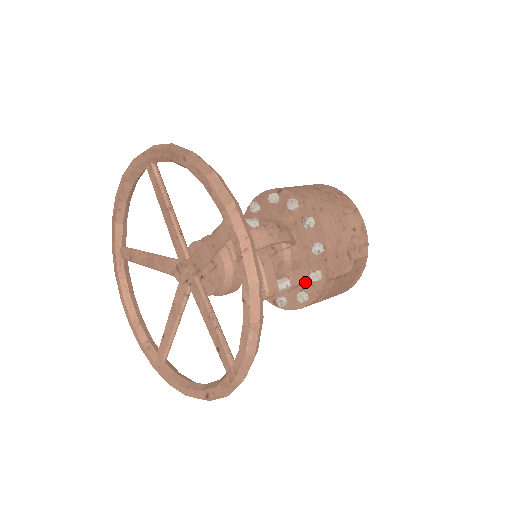
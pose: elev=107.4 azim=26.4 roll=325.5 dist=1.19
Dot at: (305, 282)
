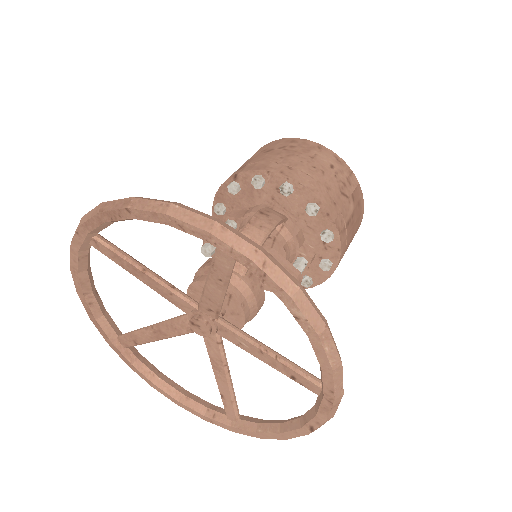
Dot at: (319, 249)
